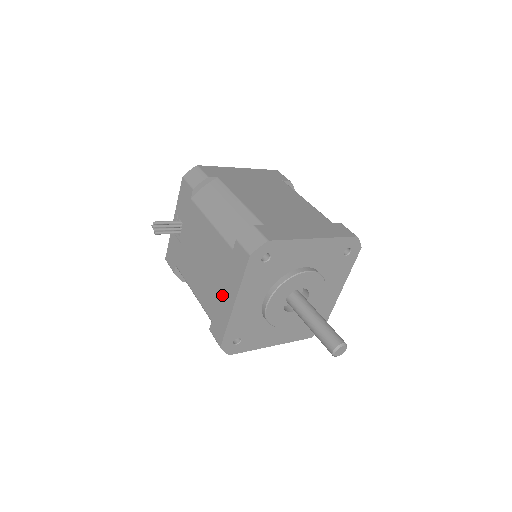
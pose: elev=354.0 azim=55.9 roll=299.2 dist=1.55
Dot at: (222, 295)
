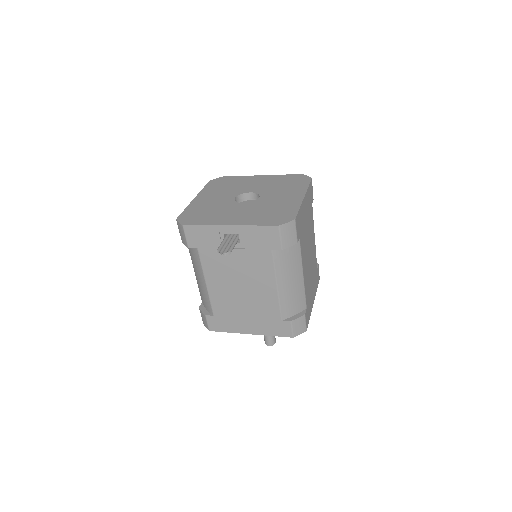
Dot at: (243, 321)
